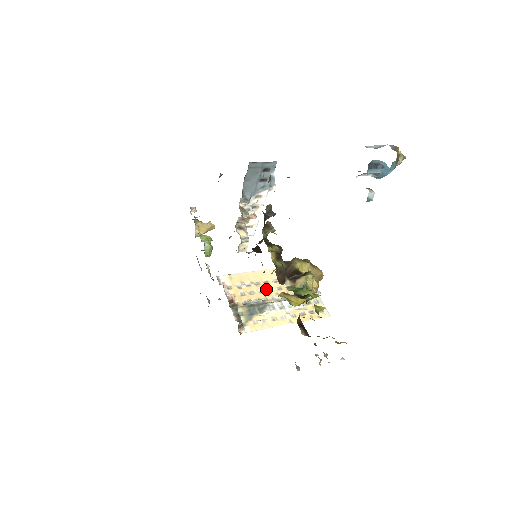
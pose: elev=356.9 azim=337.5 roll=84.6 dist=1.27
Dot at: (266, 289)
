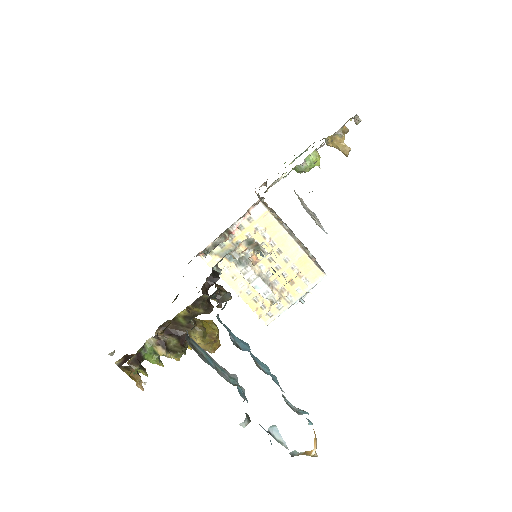
Dot at: (269, 256)
